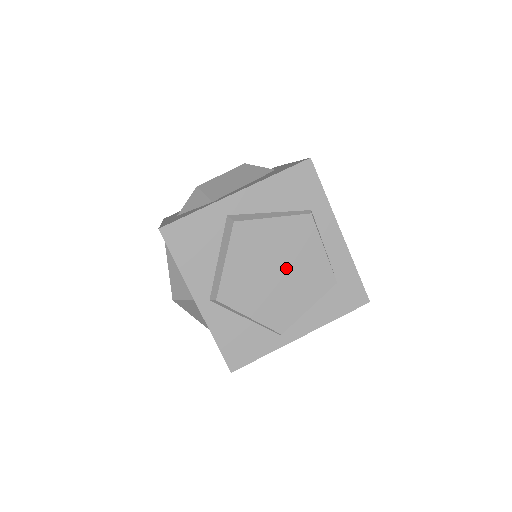
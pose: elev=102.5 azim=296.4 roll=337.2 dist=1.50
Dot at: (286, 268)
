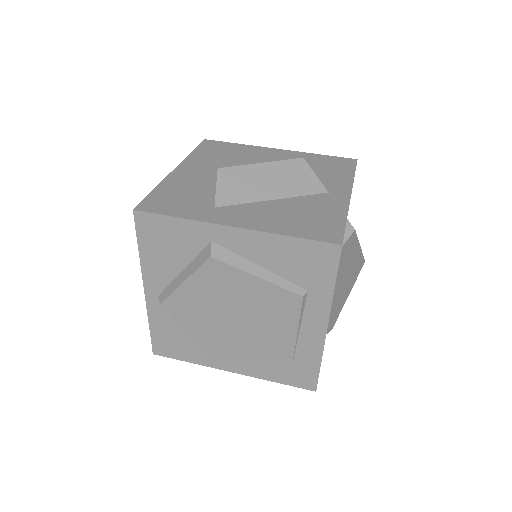
Dot at: (246, 321)
